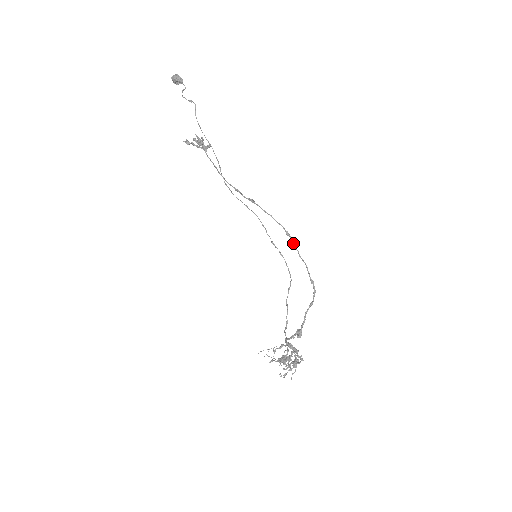
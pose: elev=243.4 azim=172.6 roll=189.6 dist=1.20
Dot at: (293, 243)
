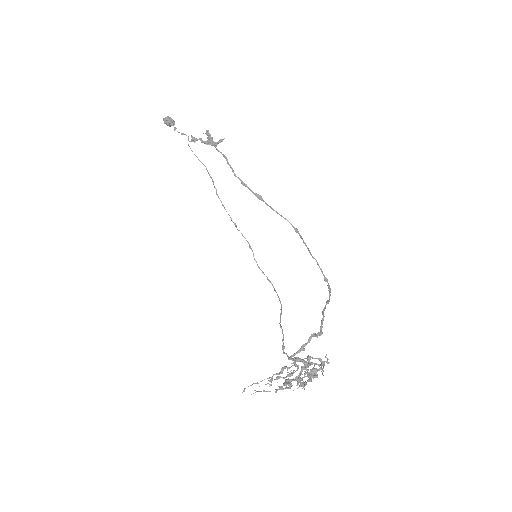
Dot at: (303, 240)
